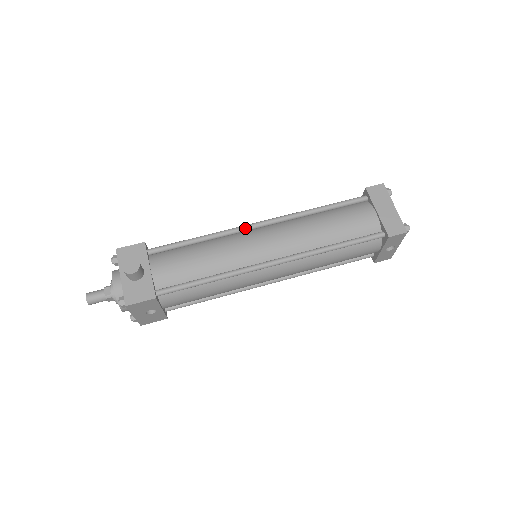
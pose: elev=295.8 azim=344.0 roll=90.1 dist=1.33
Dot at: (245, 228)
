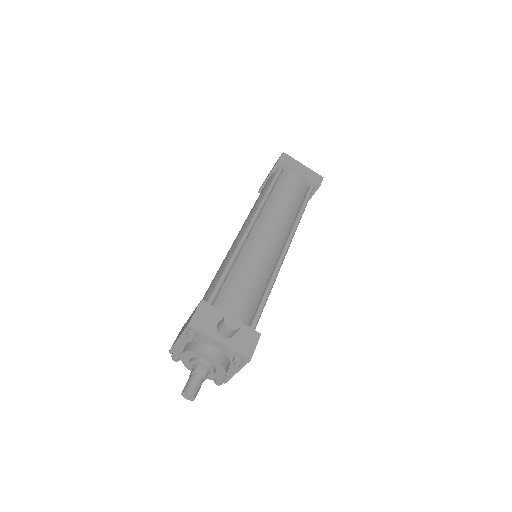
Dot at: (247, 236)
